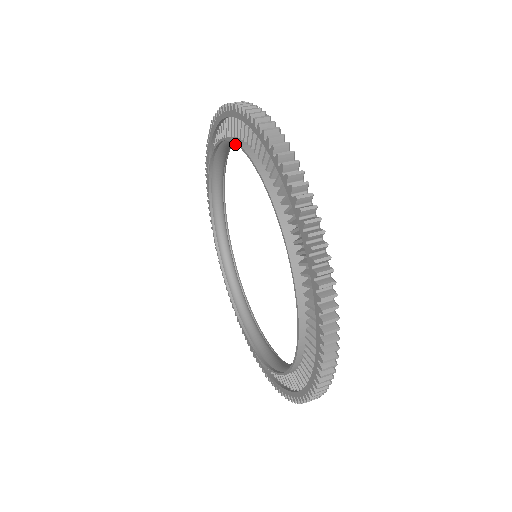
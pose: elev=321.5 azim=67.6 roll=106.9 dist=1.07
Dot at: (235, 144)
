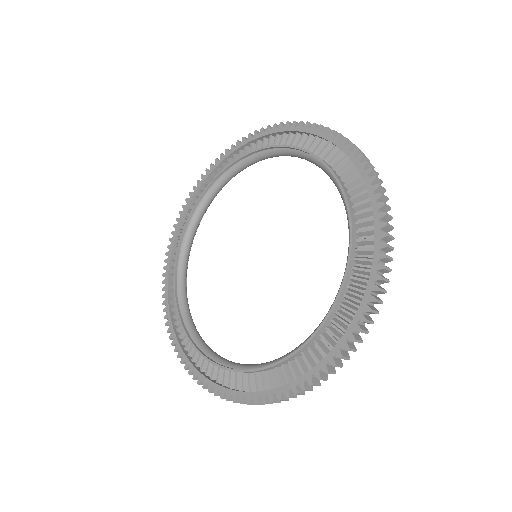
Dot at: (293, 154)
